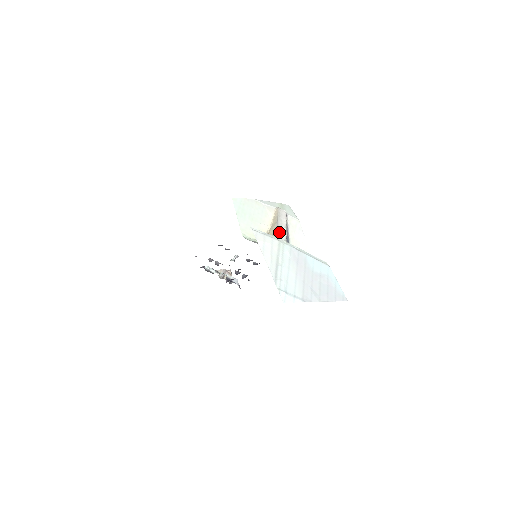
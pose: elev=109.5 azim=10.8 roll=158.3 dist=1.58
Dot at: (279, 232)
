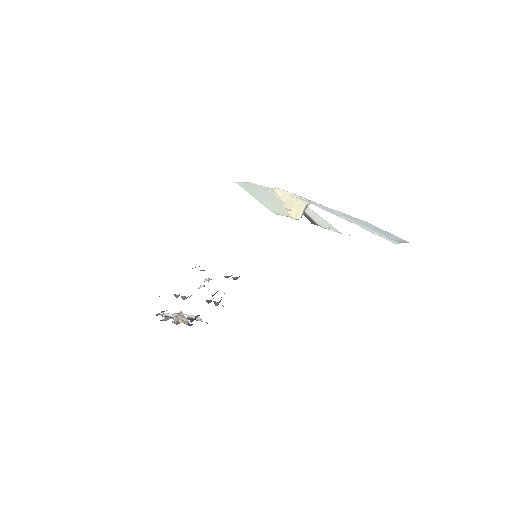
Dot at: (308, 200)
